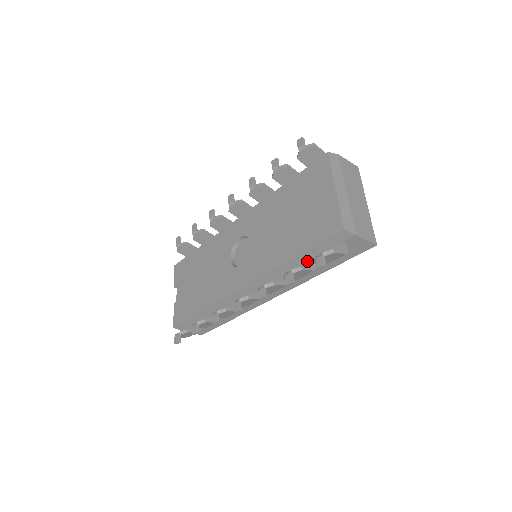
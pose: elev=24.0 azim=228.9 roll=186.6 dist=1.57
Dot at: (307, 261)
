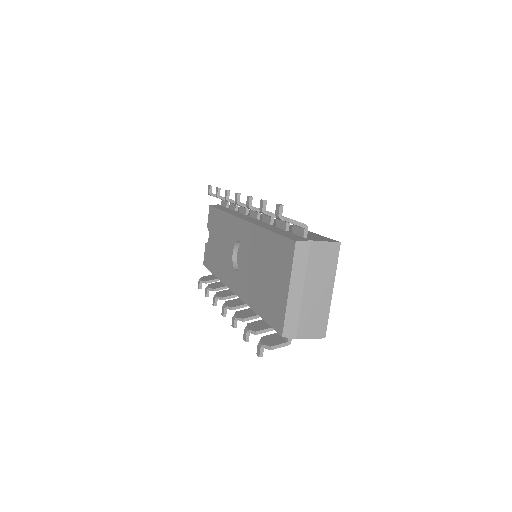
Dot at: occluded
